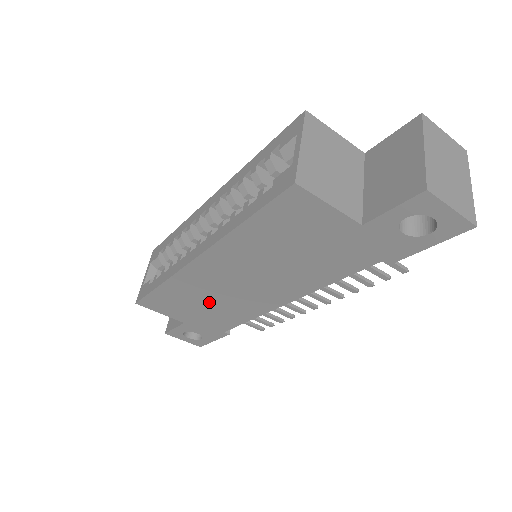
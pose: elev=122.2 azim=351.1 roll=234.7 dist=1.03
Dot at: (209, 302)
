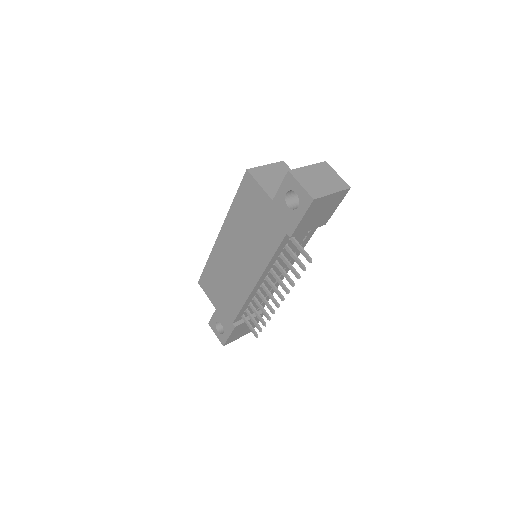
Dot at: (225, 282)
